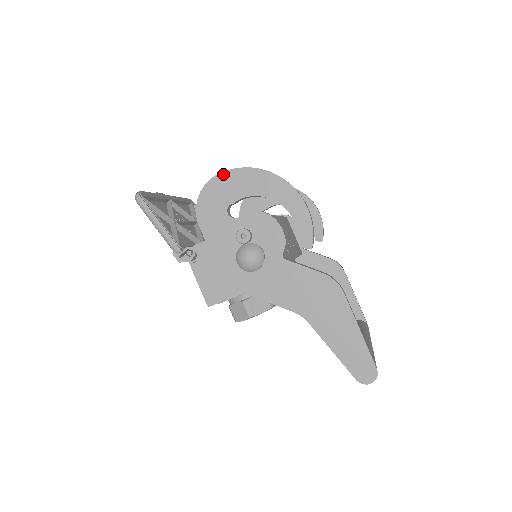
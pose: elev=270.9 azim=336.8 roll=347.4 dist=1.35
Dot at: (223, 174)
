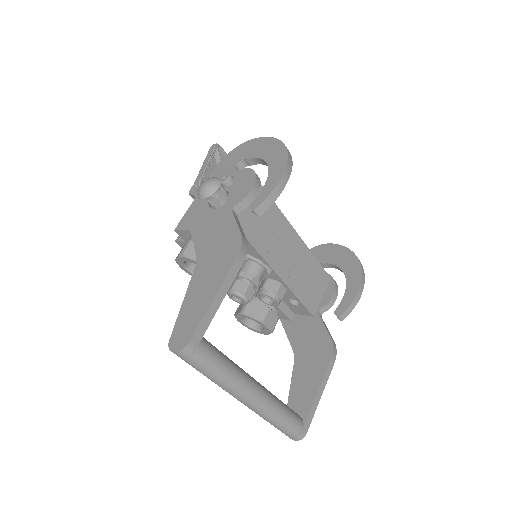
Dot at: (260, 138)
